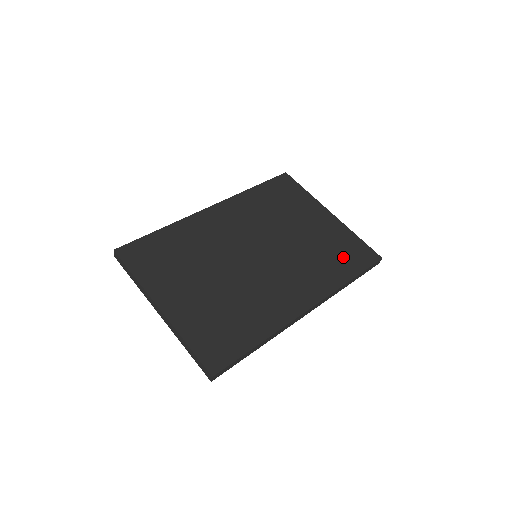
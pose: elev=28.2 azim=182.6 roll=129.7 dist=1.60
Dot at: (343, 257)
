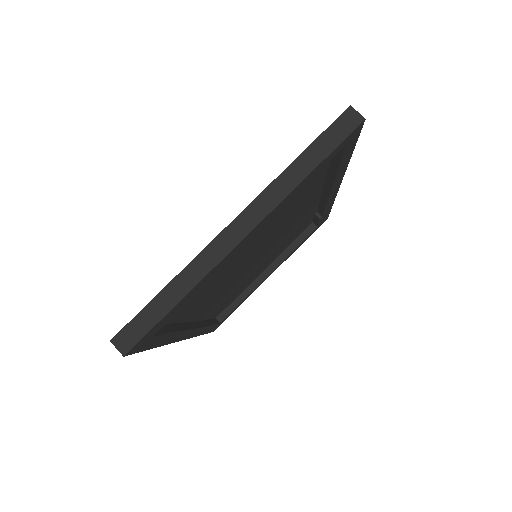
Dot at: occluded
